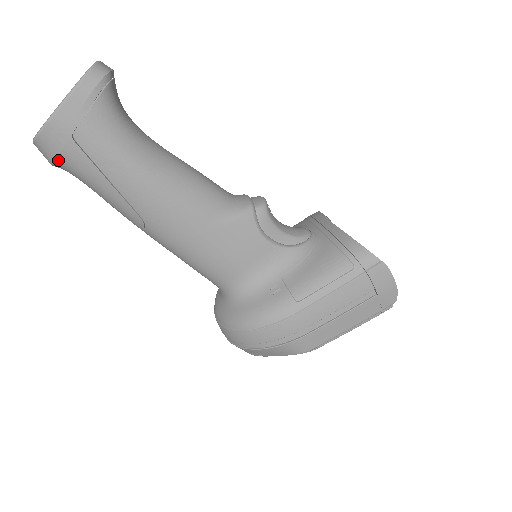
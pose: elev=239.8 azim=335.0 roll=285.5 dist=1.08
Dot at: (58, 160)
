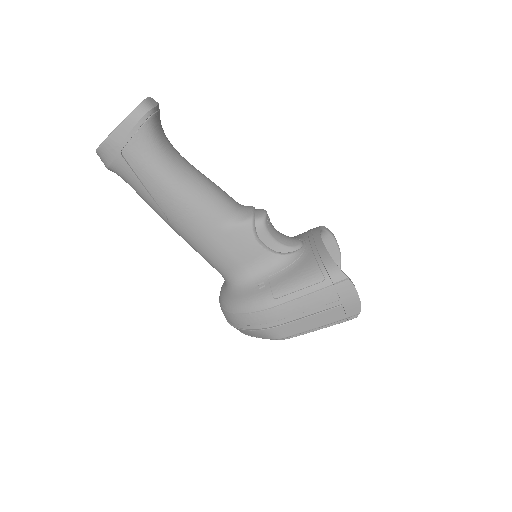
Dot at: (111, 167)
